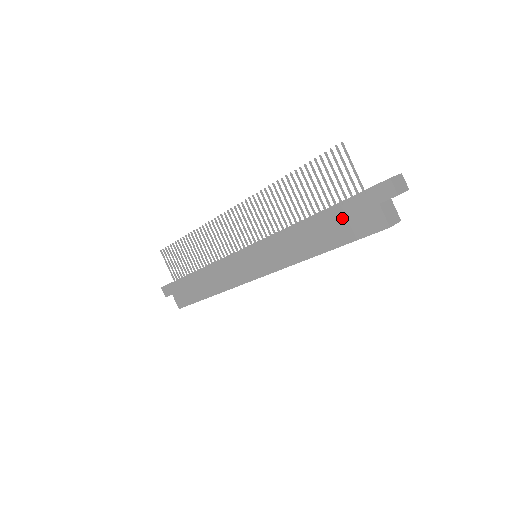
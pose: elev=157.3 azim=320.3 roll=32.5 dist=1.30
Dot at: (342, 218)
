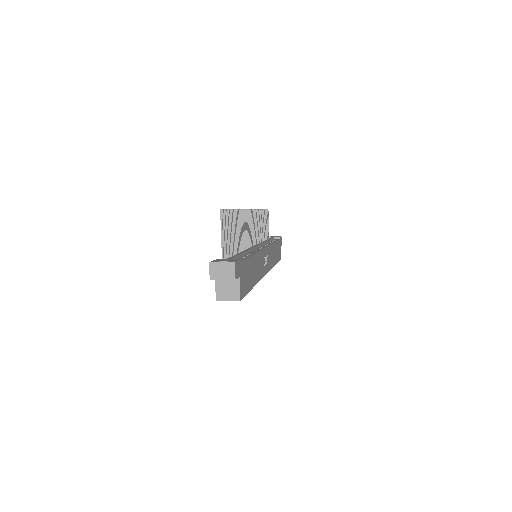
Dot at: occluded
